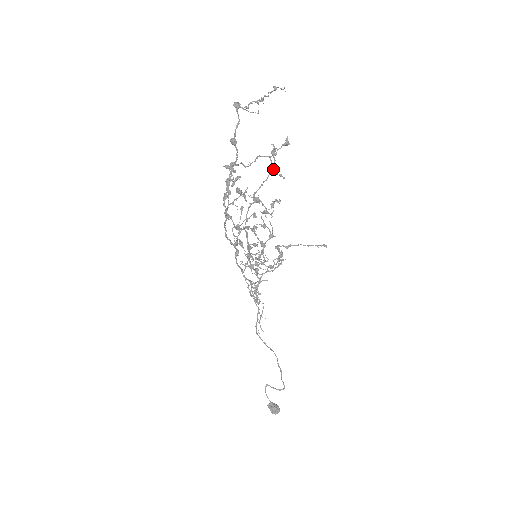
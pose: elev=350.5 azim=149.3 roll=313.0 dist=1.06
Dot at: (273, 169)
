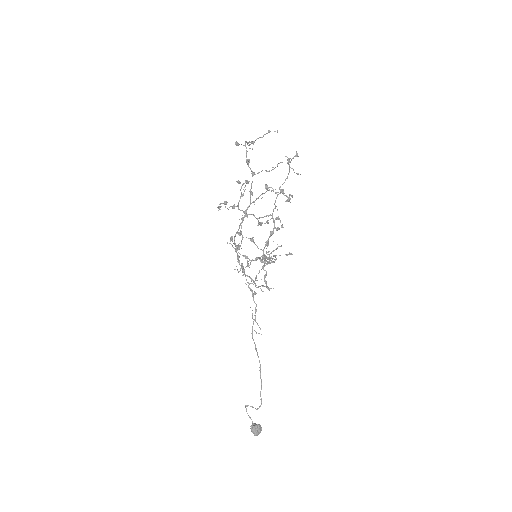
Dot at: (293, 169)
